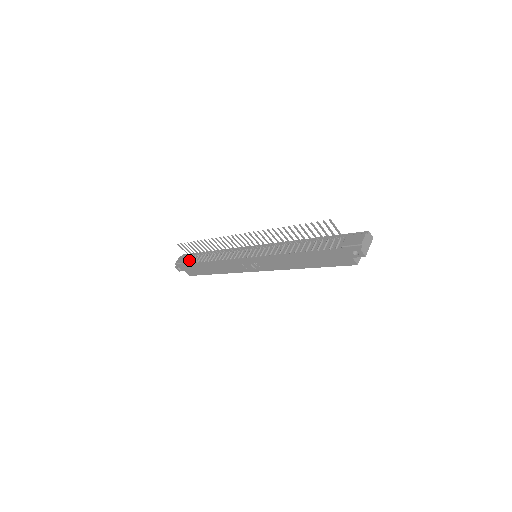
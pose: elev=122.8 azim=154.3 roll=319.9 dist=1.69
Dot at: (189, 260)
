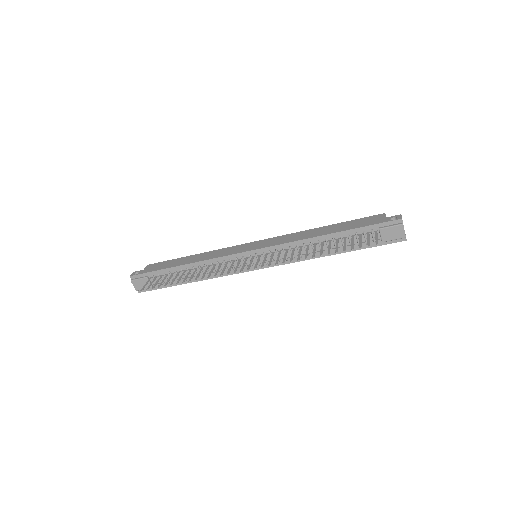
Dot at: occluded
